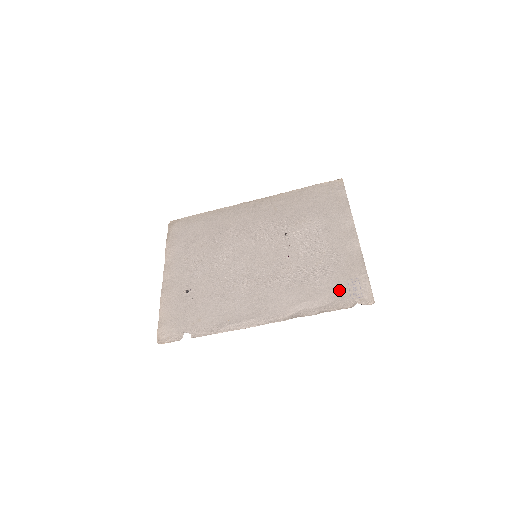
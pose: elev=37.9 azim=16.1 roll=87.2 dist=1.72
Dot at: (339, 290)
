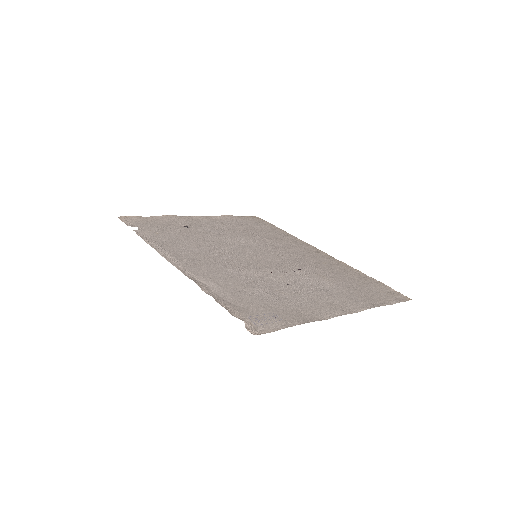
Dot at: (254, 307)
